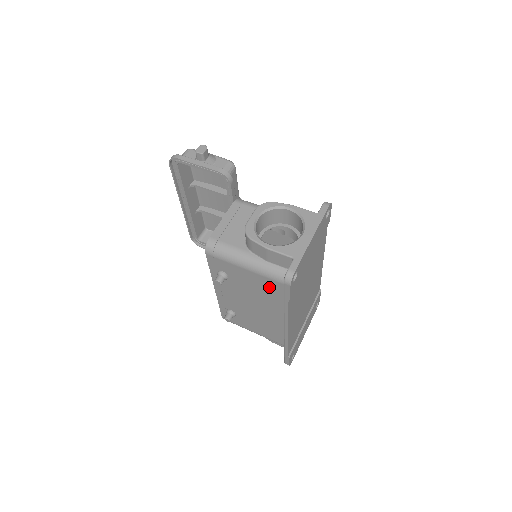
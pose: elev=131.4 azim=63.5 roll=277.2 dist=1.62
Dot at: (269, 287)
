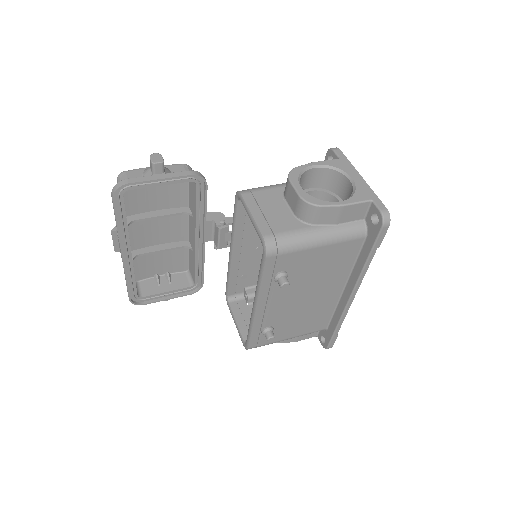
Dot at: (339, 255)
